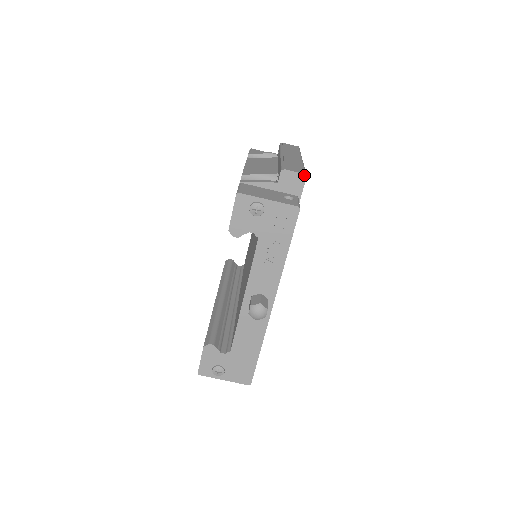
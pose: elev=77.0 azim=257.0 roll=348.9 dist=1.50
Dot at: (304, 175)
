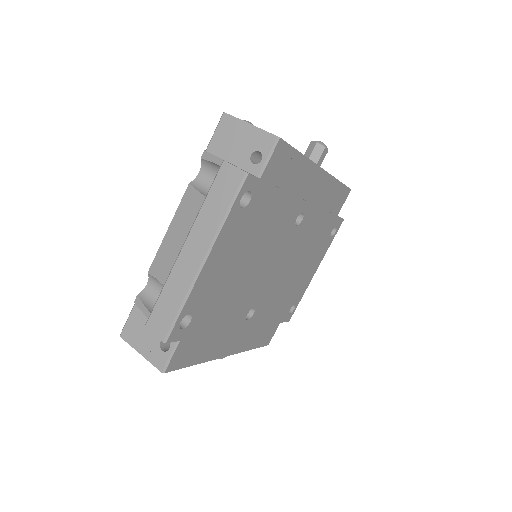
Dot at: occluded
